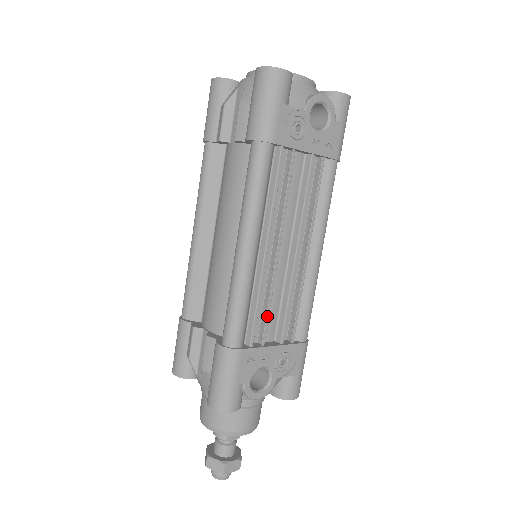
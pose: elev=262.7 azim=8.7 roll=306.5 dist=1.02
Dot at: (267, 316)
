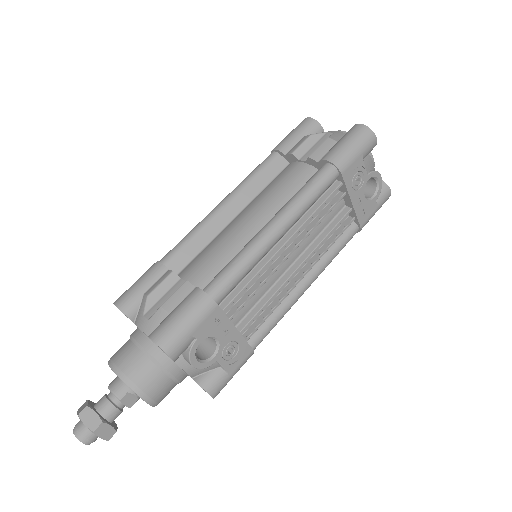
Dot at: (249, 298)
